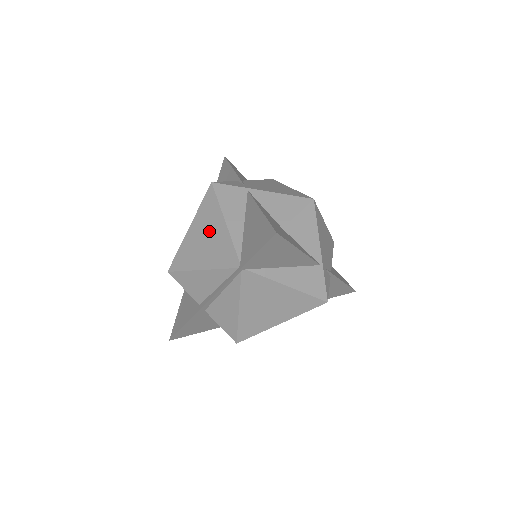
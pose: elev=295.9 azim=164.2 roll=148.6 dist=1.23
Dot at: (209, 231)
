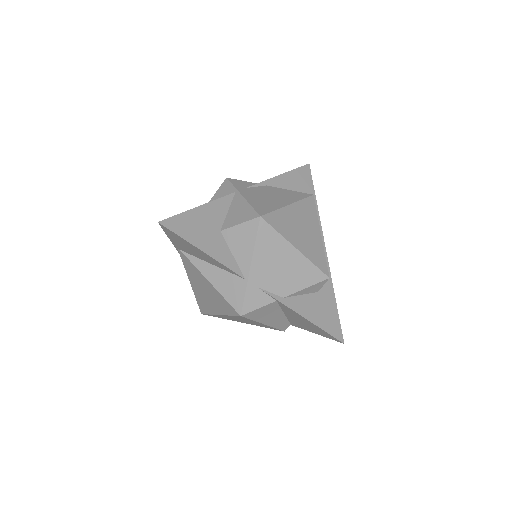
Dot at: occluded
